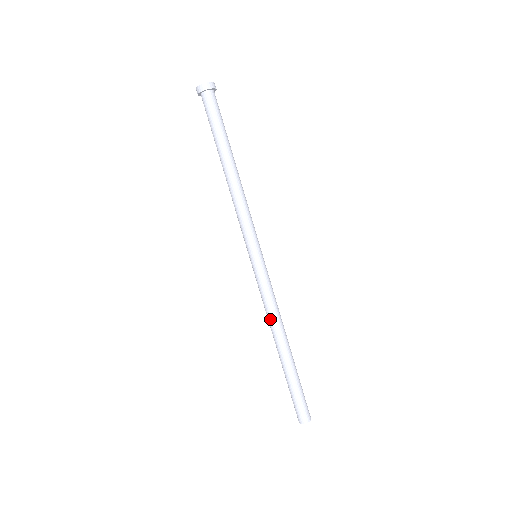
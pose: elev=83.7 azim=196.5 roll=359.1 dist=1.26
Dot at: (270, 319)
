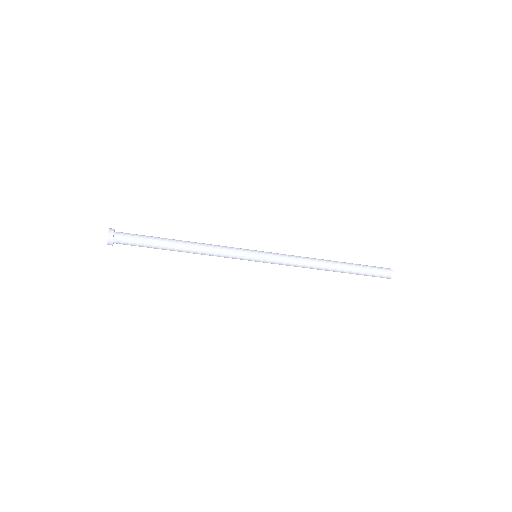
Dot at: occluded
